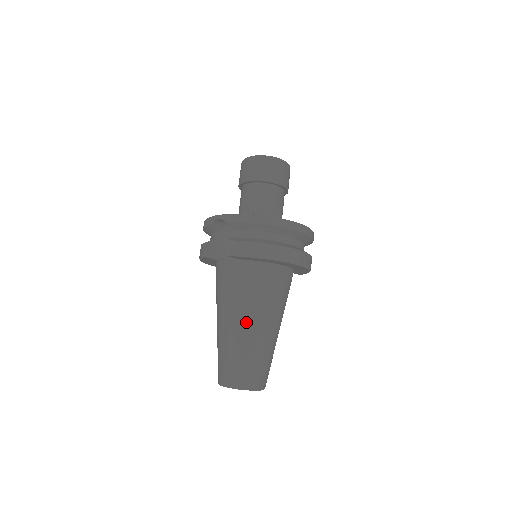
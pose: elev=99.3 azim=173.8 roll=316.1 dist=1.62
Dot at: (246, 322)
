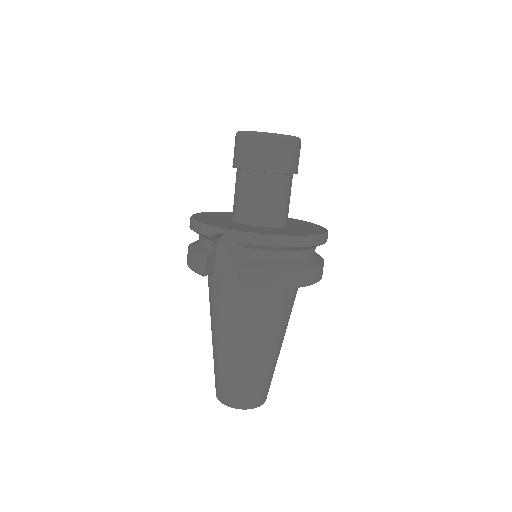
Dot at: (256, 347)
